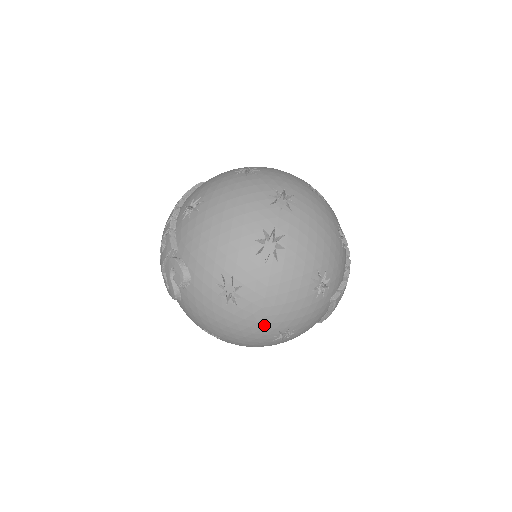
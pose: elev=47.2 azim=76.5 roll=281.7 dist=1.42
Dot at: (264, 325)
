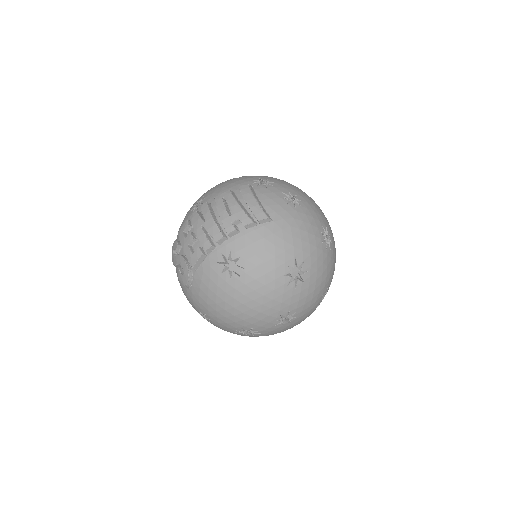
Dot at: occluded
